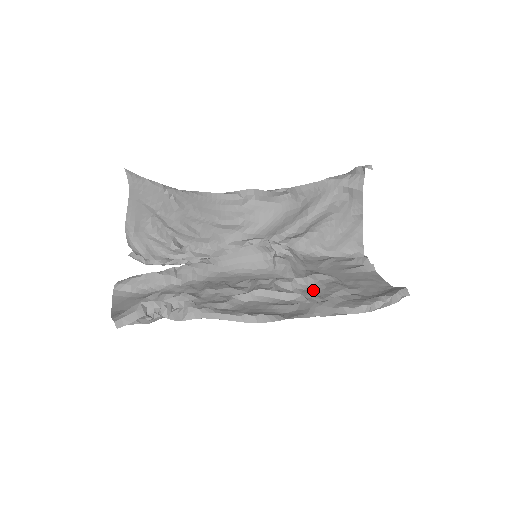
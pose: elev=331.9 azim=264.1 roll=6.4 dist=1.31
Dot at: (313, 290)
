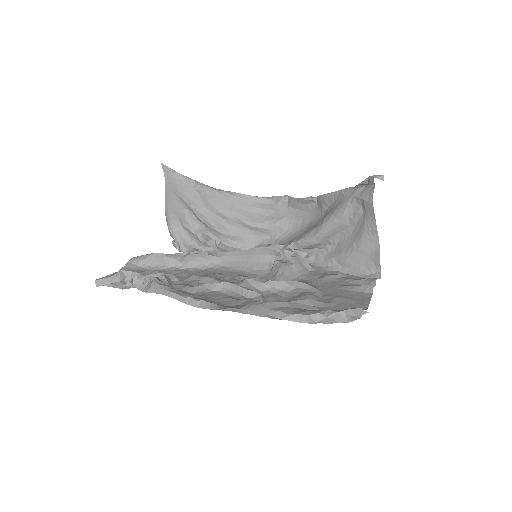
Dot at: (282, 295)
